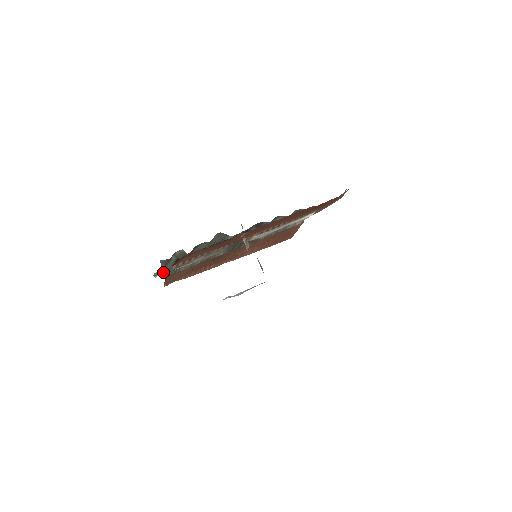
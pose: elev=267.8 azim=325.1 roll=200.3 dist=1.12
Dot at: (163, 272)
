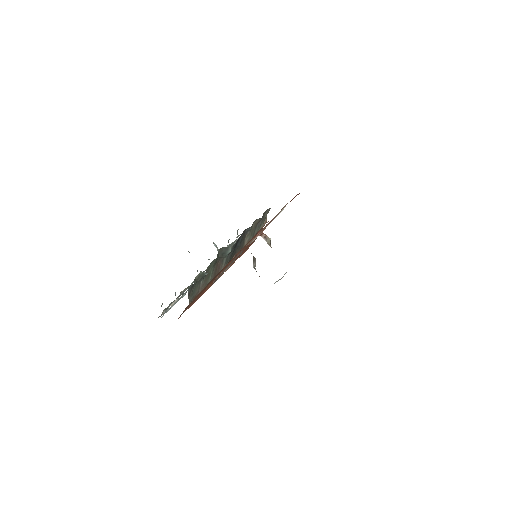
Dot at: (169, 309)
